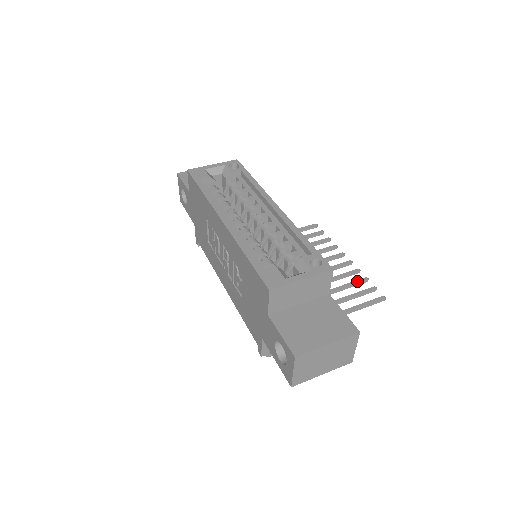
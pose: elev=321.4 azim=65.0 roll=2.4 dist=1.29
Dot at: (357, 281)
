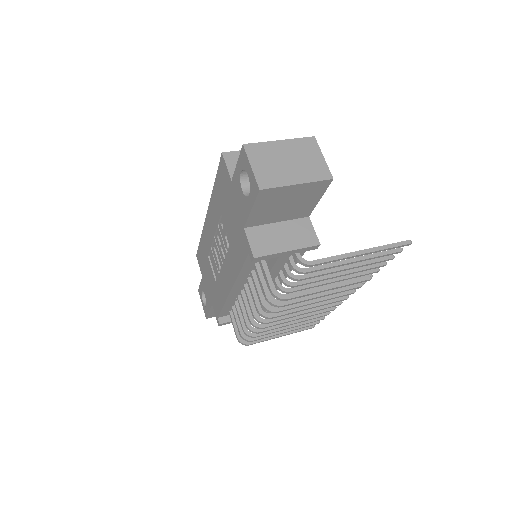
Dot at: (380, 258)
